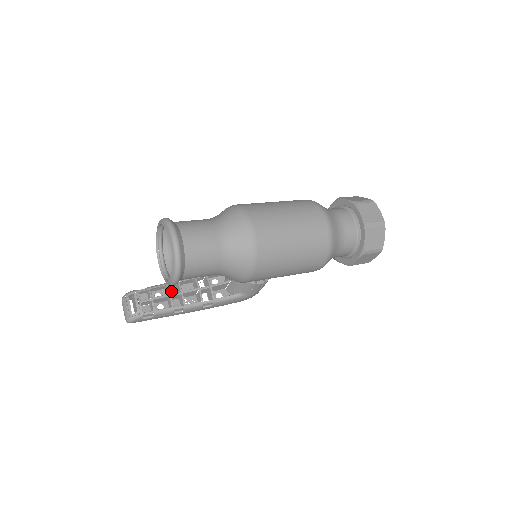
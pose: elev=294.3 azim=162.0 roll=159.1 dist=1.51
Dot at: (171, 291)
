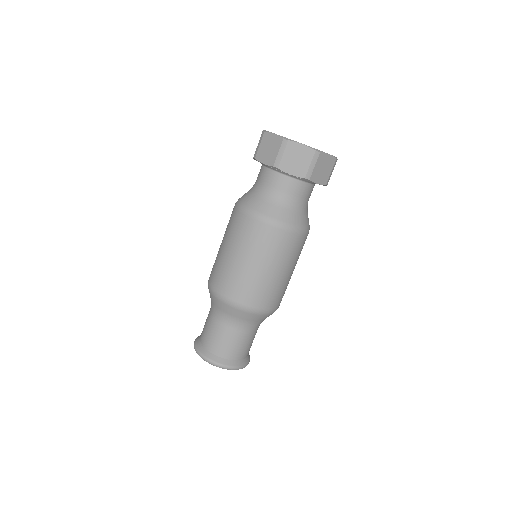
Dot at: occluded
